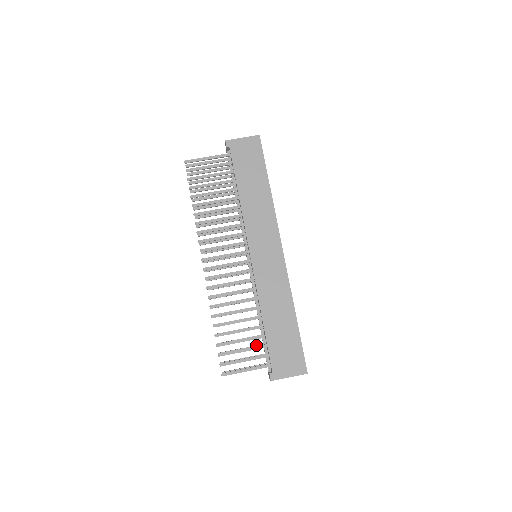
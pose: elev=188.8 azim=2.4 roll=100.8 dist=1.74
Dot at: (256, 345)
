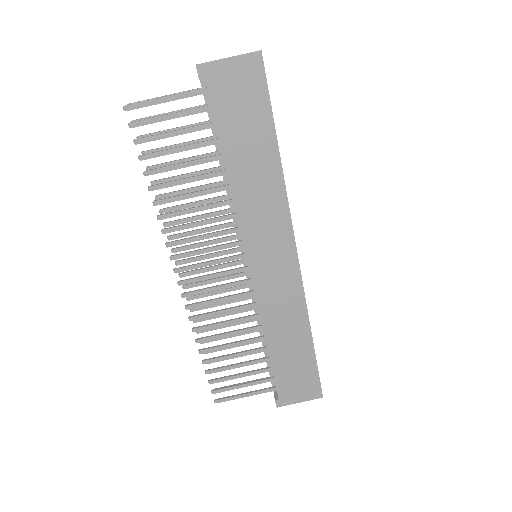
Dot at: occluded
